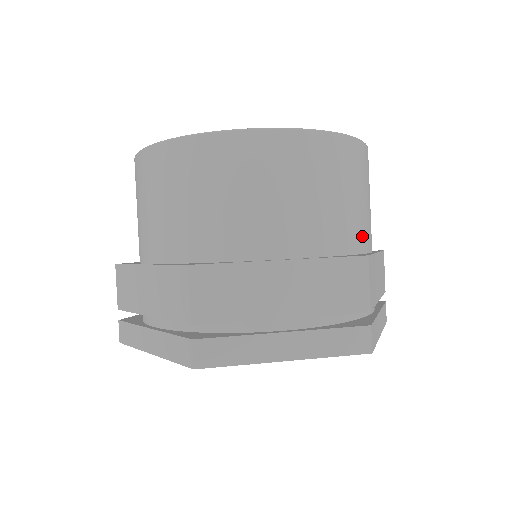
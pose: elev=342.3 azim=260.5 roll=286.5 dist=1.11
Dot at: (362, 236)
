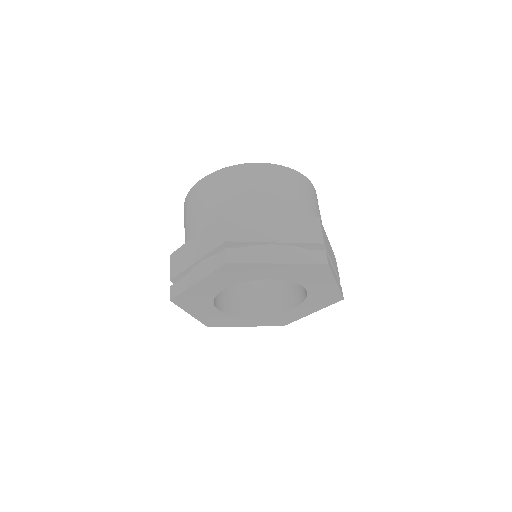
Dot at: occluded
